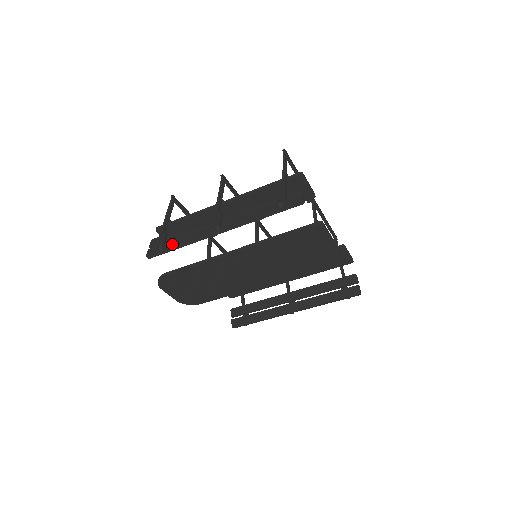
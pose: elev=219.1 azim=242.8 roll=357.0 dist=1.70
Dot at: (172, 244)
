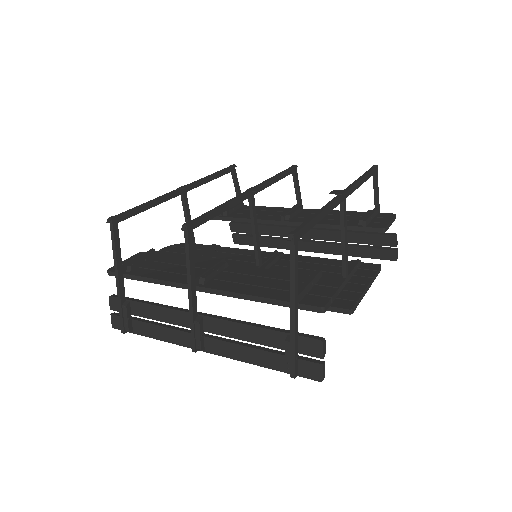
Dot at: (142, 330)
